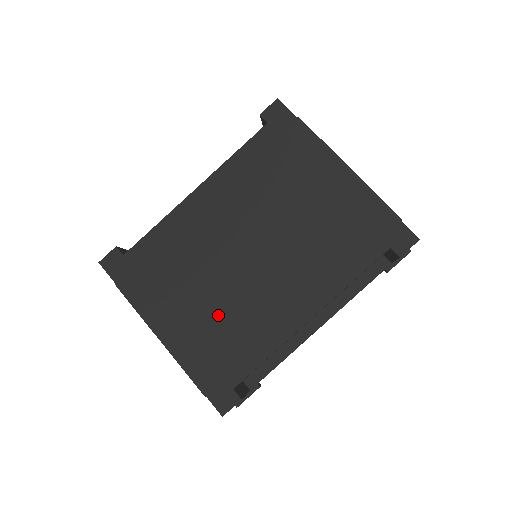
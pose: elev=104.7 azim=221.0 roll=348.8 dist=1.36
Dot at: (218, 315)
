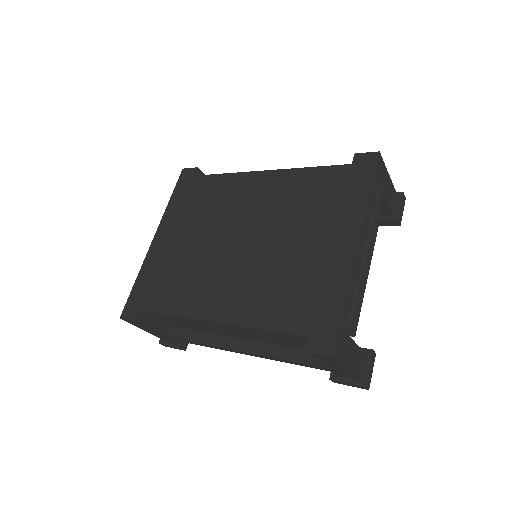
Dot at: (184, 259)
